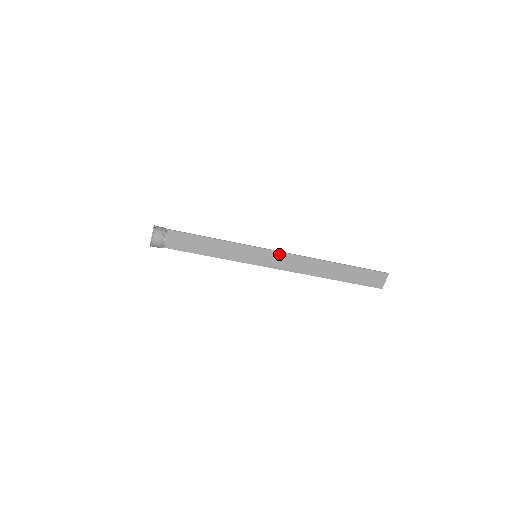
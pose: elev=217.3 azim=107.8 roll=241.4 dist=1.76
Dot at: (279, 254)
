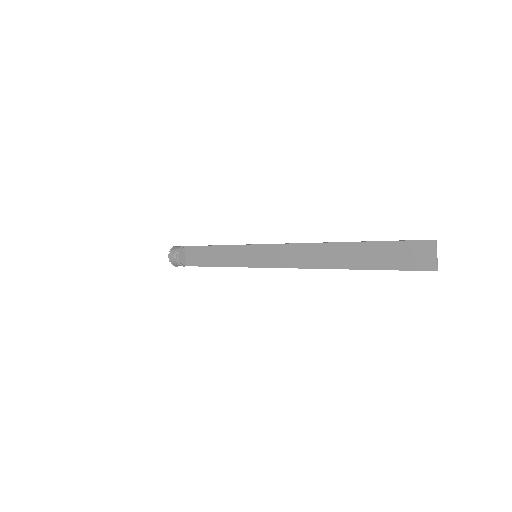
Dot at: (276, 247)
